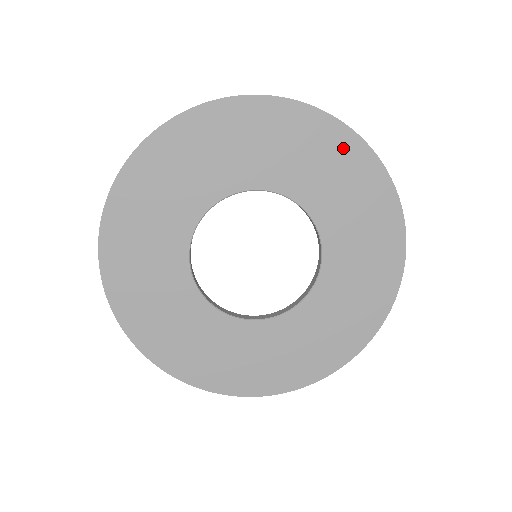
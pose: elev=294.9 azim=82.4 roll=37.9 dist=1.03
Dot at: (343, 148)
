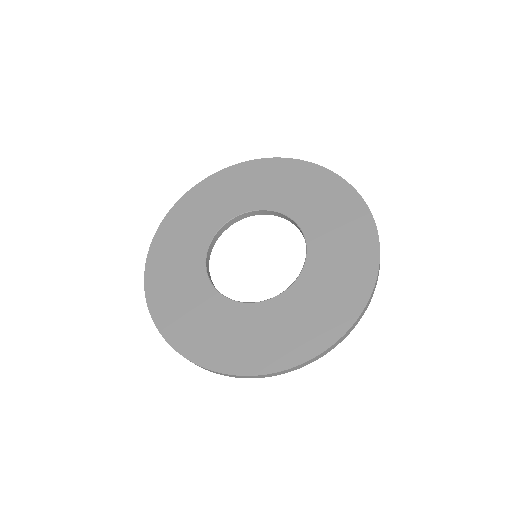
Dot at: (359, 225)
